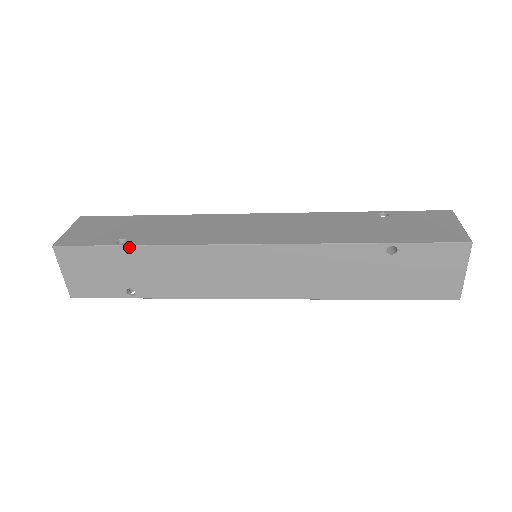
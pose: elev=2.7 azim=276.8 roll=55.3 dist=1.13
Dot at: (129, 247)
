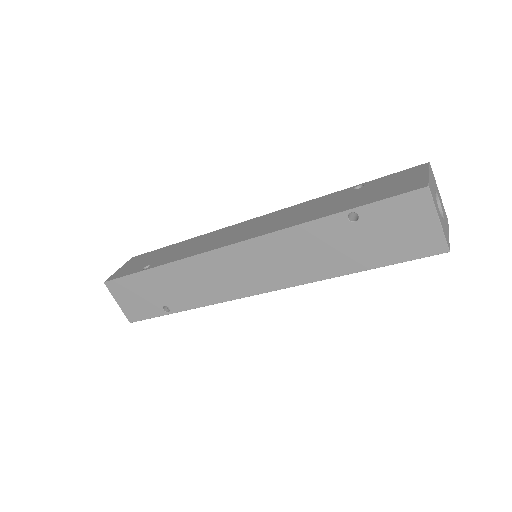
Dot at: (150, 270)
